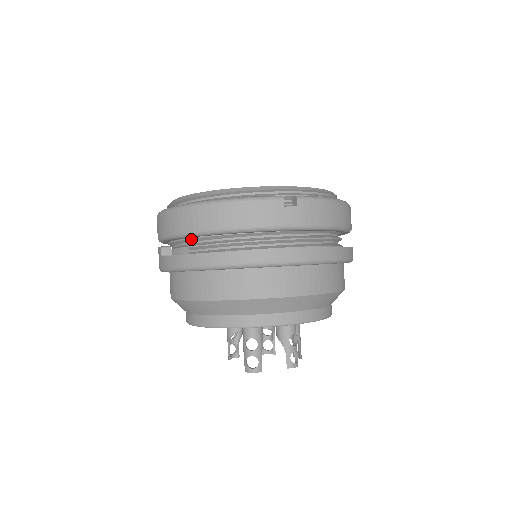
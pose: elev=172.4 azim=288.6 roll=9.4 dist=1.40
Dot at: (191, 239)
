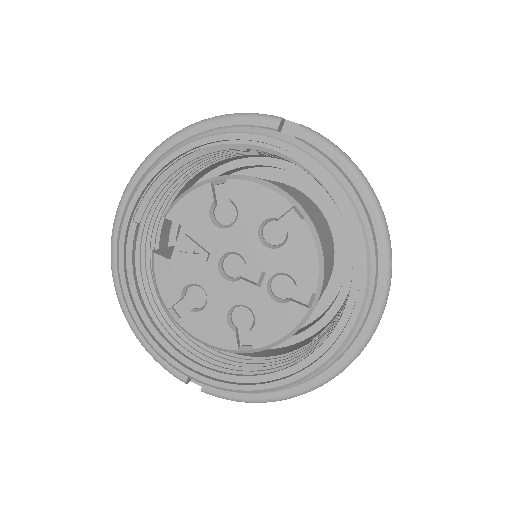
Dot at: occluded
